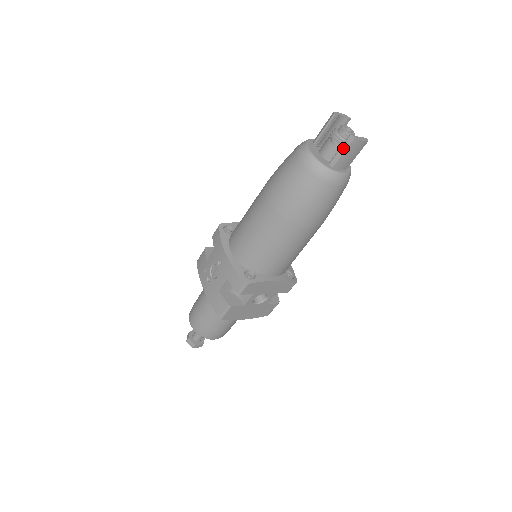
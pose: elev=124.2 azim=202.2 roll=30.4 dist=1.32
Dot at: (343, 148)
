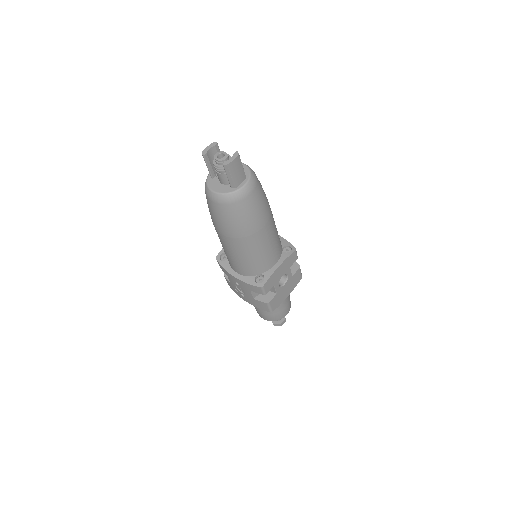
Dot at: (228, 174)
